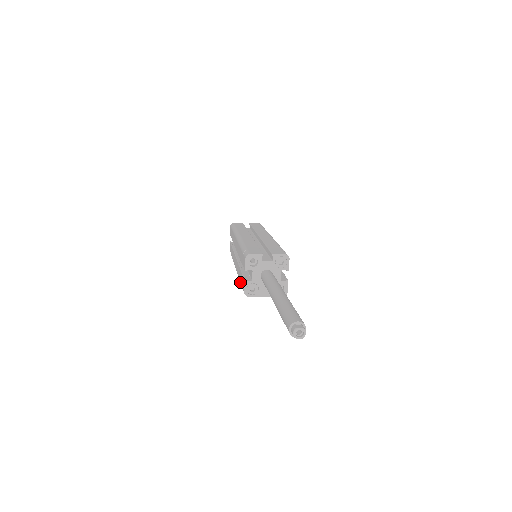
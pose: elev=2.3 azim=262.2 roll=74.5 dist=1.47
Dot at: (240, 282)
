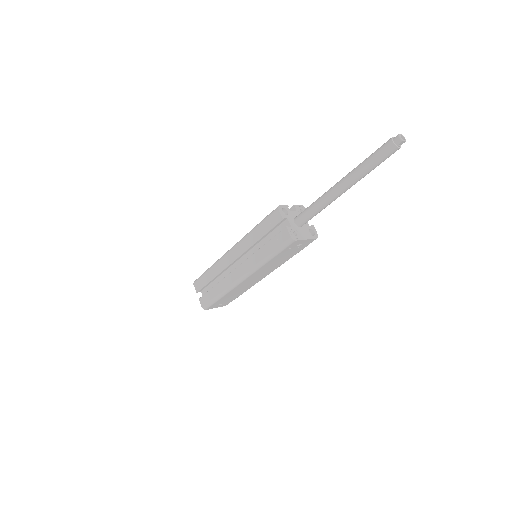
Dot at: (269, 254)
